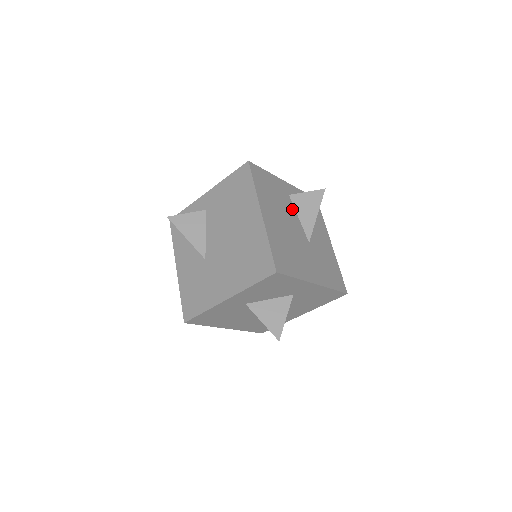
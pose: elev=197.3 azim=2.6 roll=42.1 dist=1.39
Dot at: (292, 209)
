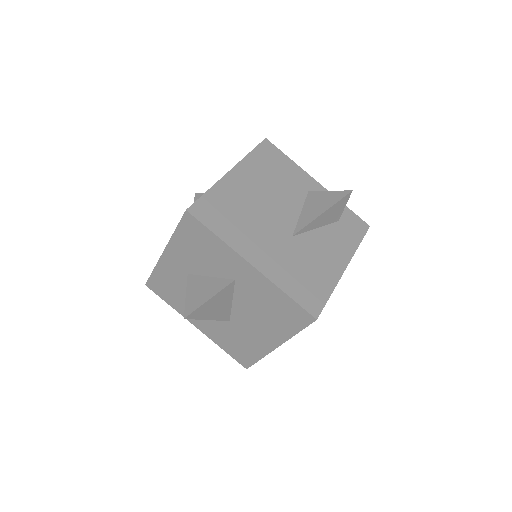
Dot at: (298, 201)
